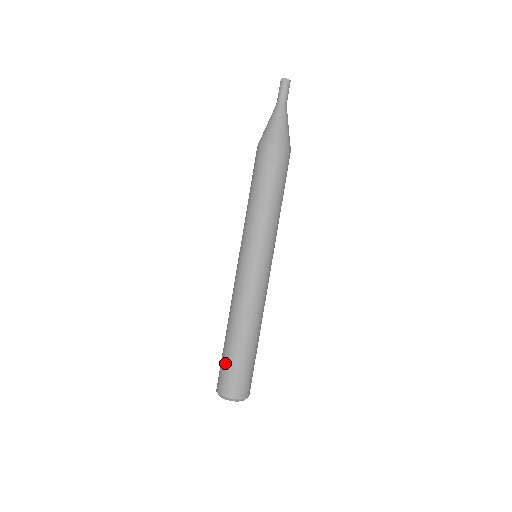
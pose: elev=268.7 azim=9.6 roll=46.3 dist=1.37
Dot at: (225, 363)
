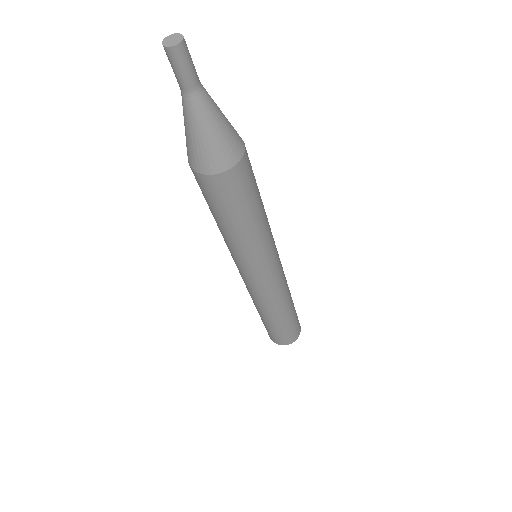
Dot at: (281, 333)
